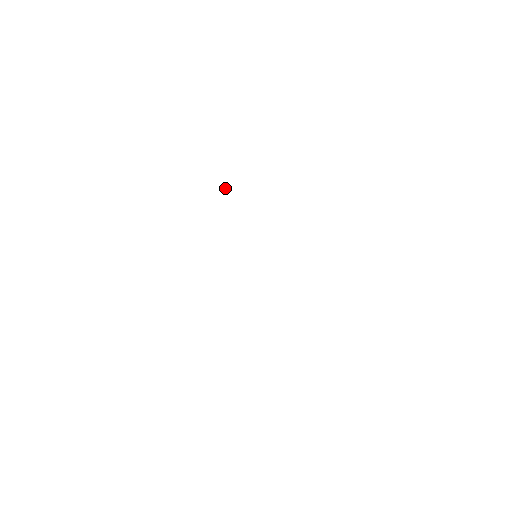
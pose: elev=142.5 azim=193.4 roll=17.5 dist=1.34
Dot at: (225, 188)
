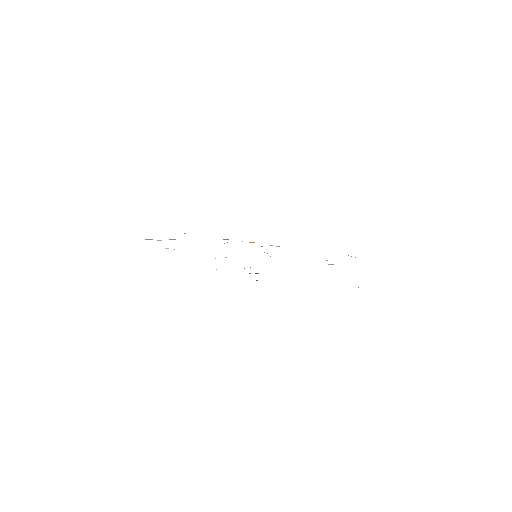
Dot at: occluded
